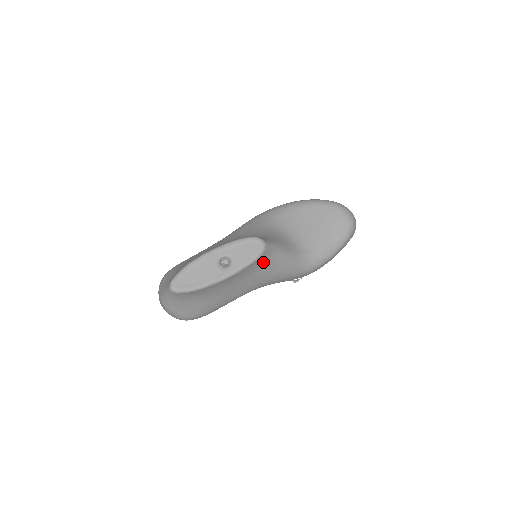
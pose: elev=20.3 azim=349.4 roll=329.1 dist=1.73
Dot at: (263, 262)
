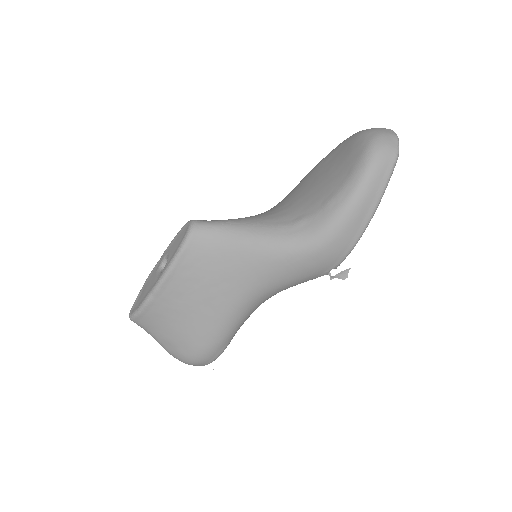
Dot at: (206, 249)
